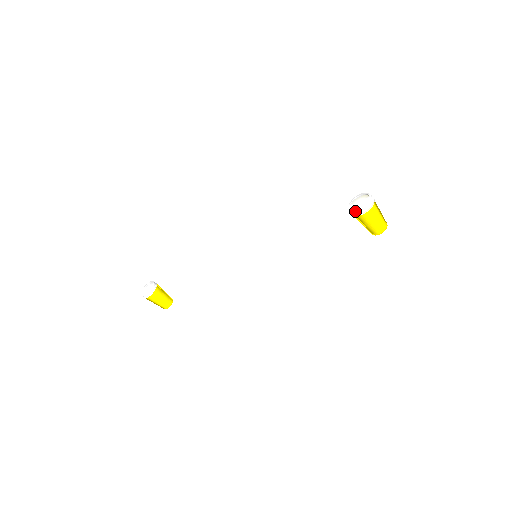
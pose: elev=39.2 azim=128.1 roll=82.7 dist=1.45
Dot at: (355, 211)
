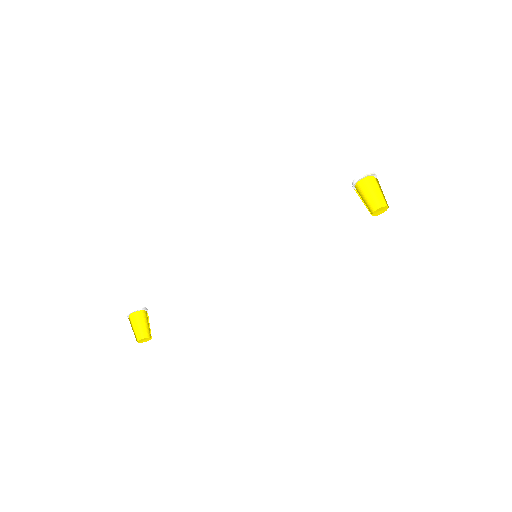
Dot at: (356, 177)
